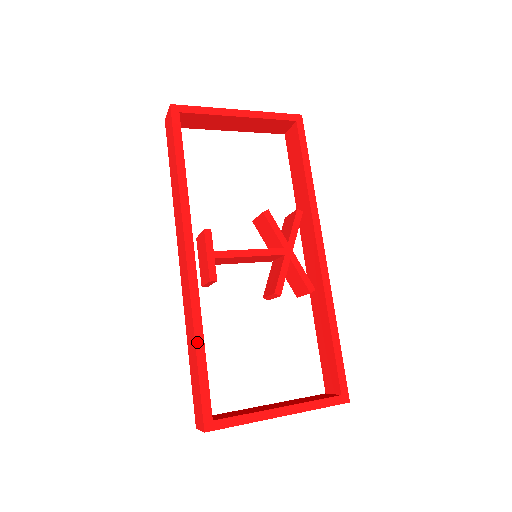
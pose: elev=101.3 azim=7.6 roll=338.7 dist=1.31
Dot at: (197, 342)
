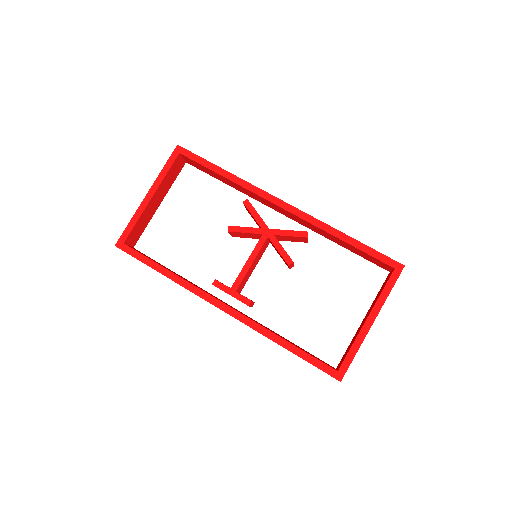
Dot at: (281, 344)
